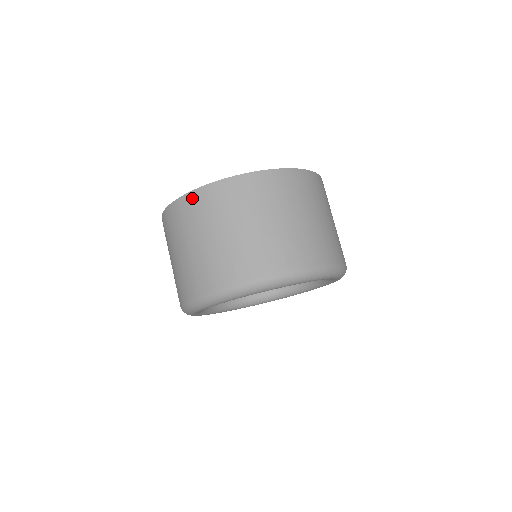
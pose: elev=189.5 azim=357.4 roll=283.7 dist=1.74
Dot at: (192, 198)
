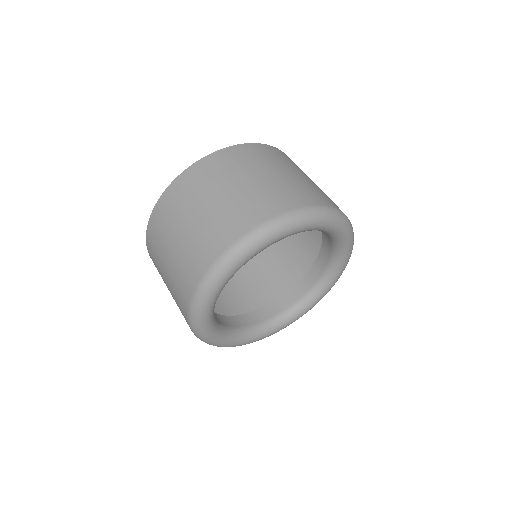
Dot at: (152, 260)
